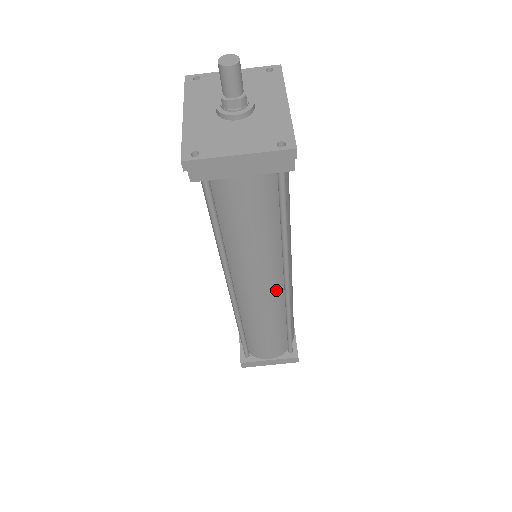
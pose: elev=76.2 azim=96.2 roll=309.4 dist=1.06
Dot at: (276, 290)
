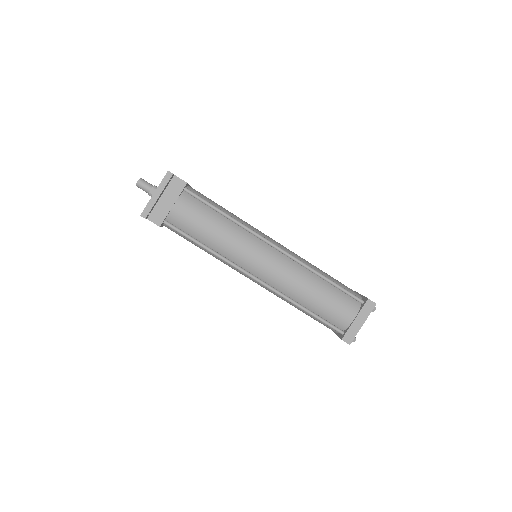
Dot at: (274, 255)
